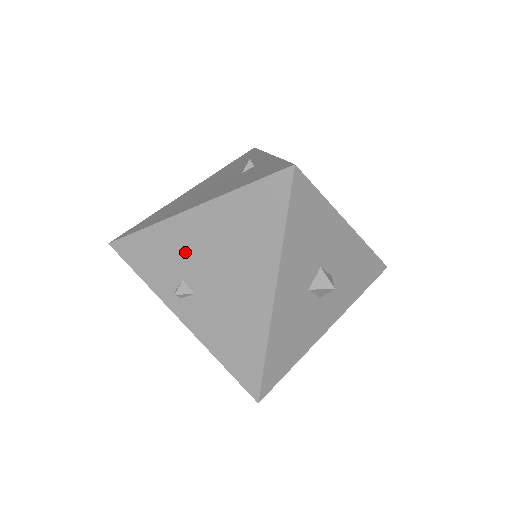
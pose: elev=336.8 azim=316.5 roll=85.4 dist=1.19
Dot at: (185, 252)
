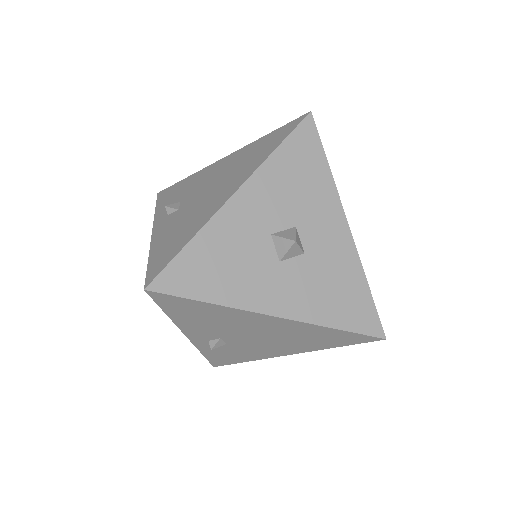
Dot at: (198, 184)
